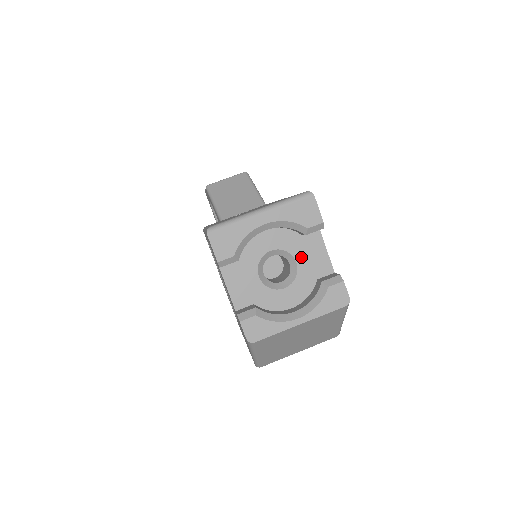
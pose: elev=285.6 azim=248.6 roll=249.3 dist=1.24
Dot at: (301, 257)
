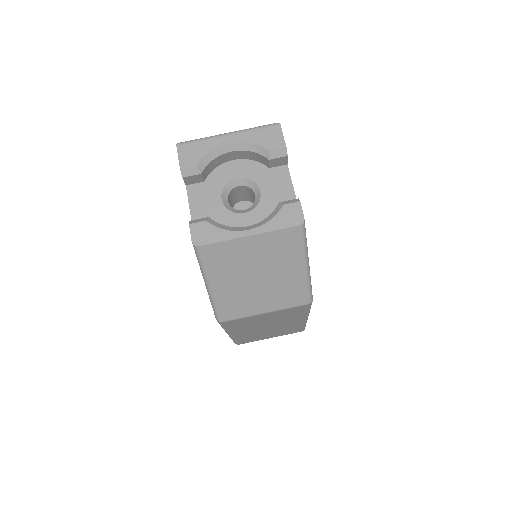
Dot at: (266, 187)
